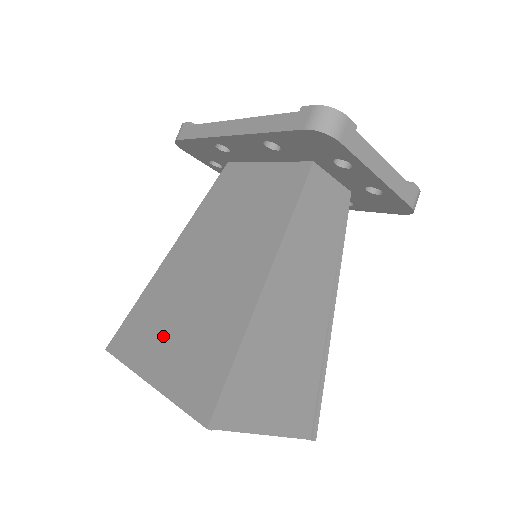
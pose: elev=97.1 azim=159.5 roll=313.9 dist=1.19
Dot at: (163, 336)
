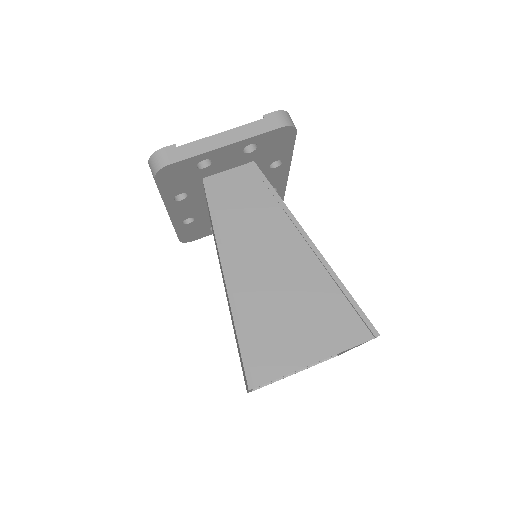
Dot at: occluded
